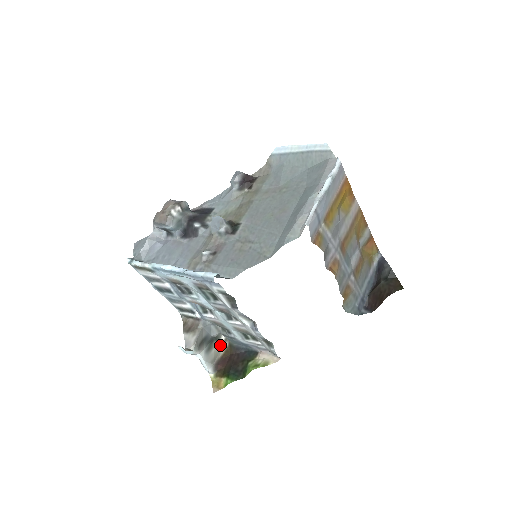
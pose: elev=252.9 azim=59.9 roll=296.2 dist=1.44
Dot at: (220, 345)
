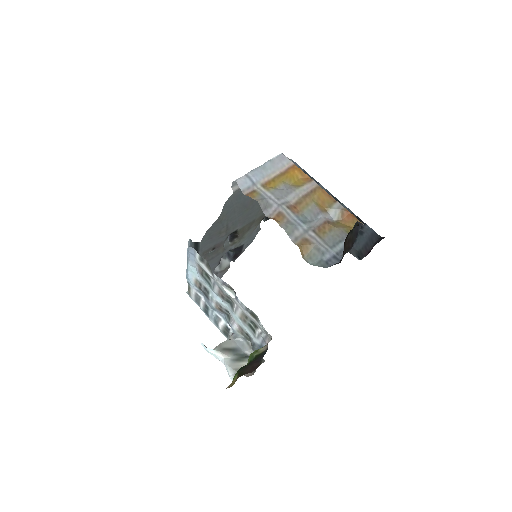
Dot at: occluded
